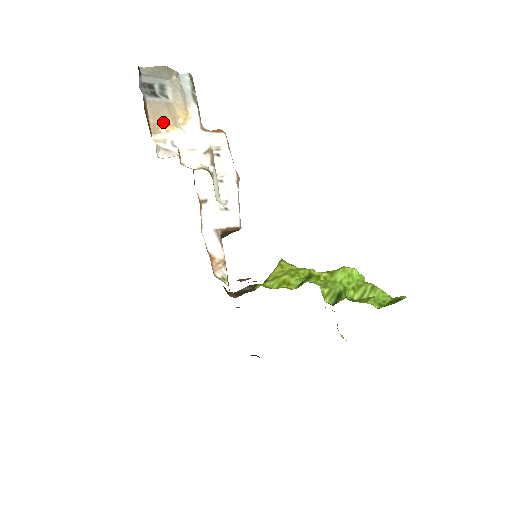
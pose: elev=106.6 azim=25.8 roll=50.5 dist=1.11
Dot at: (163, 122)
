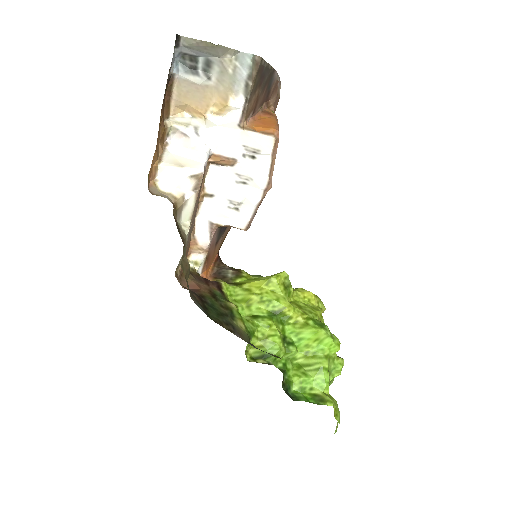
Dot at: (190, 106)
